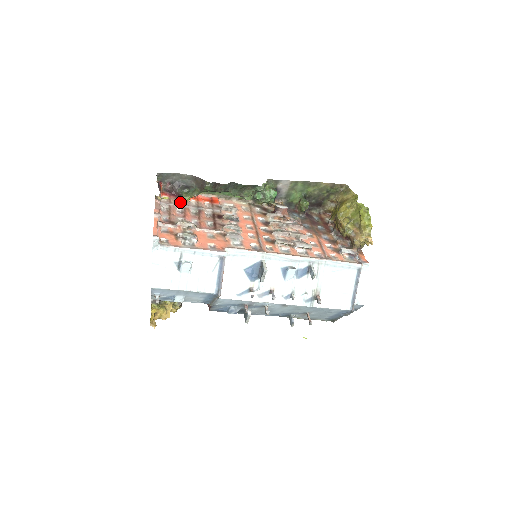
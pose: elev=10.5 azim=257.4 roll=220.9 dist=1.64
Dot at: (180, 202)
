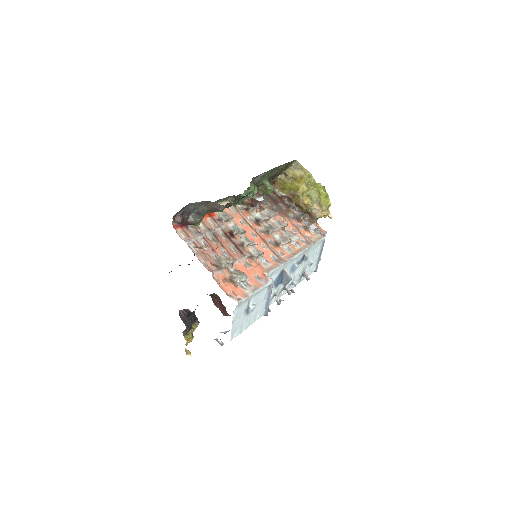
Dot at: (193, 231)
